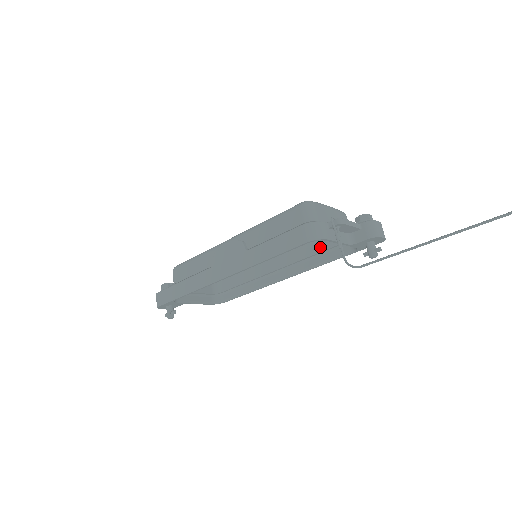
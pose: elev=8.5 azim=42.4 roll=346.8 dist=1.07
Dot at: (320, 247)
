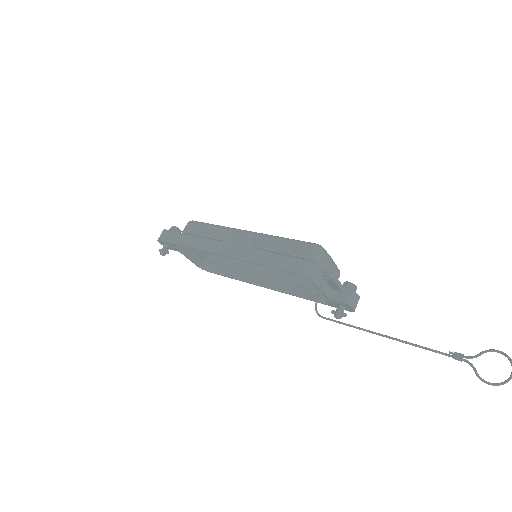
Dot at: (306, 283)
